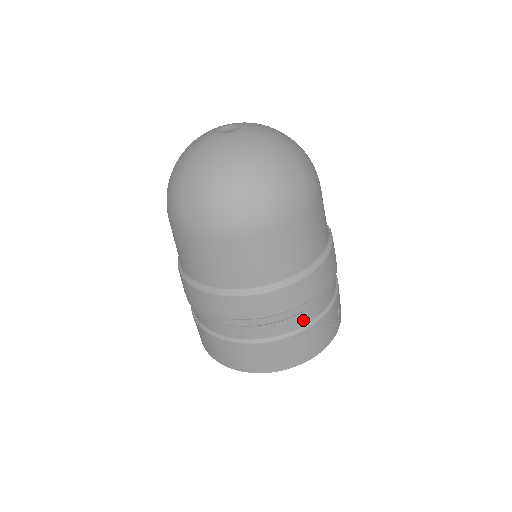
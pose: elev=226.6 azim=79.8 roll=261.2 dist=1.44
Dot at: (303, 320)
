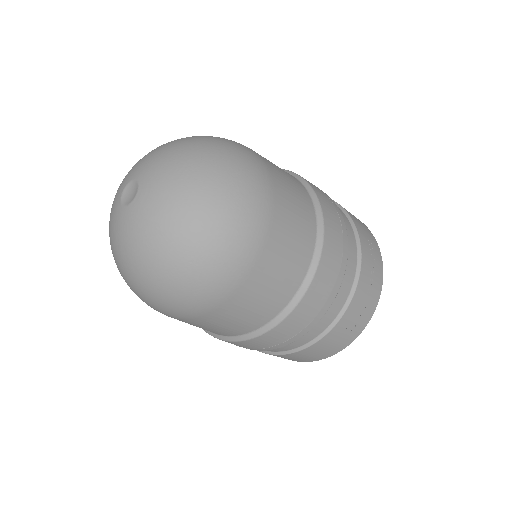
Dot at: (294, 345)
